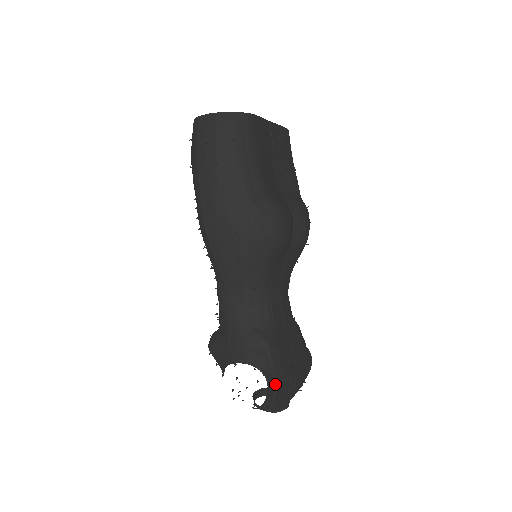
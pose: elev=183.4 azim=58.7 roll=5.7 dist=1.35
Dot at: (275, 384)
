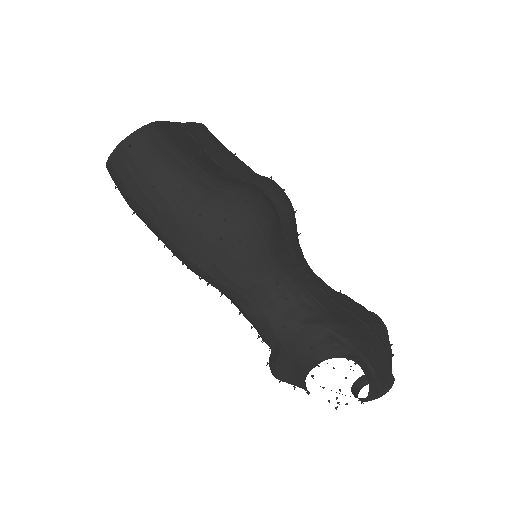
Dot at: (366, 361)
